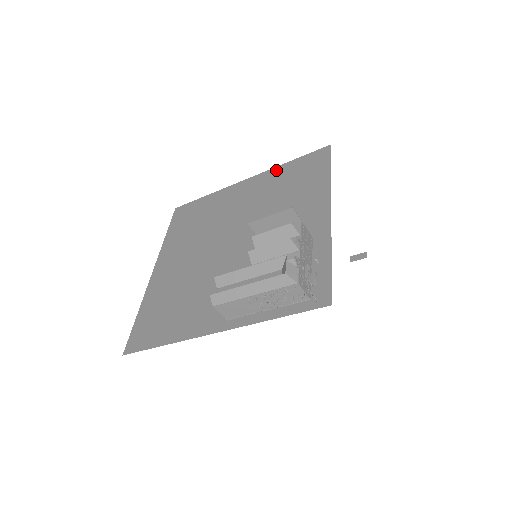
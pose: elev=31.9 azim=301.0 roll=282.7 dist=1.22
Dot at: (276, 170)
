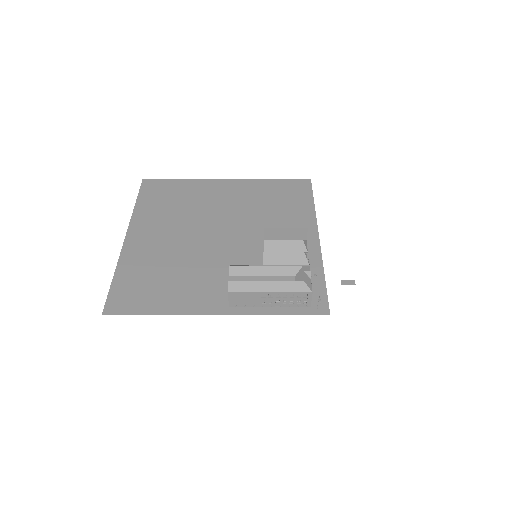
Dot at: (259, 182)
